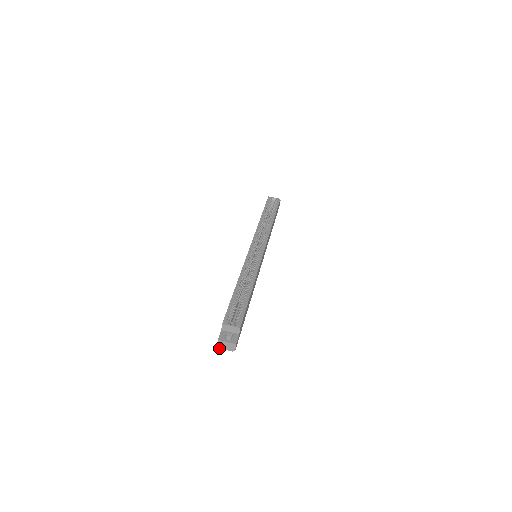
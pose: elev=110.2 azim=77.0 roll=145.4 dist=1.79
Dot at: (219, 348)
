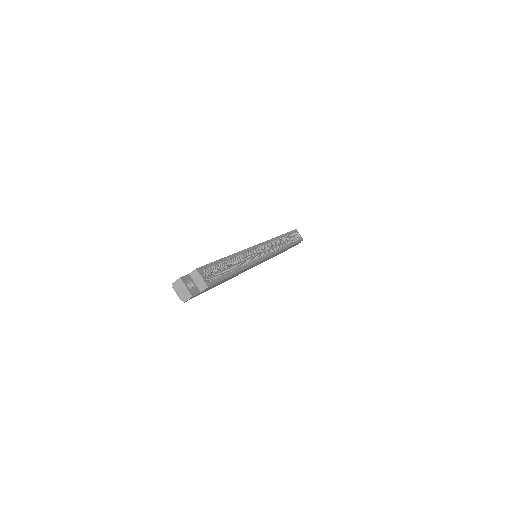
Dot at: (172, 286)
